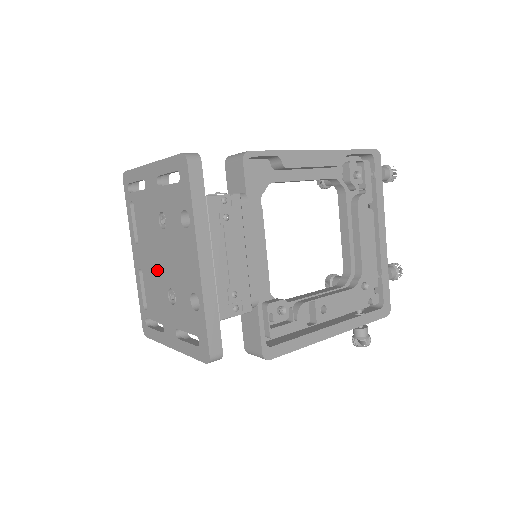
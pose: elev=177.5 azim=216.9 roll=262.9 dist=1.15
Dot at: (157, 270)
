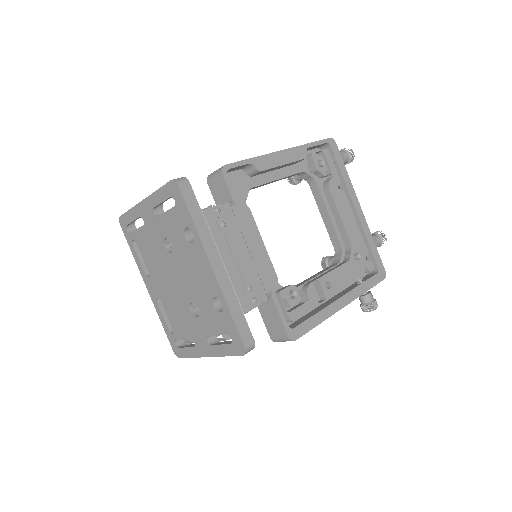
Dot at: (174, 292)
